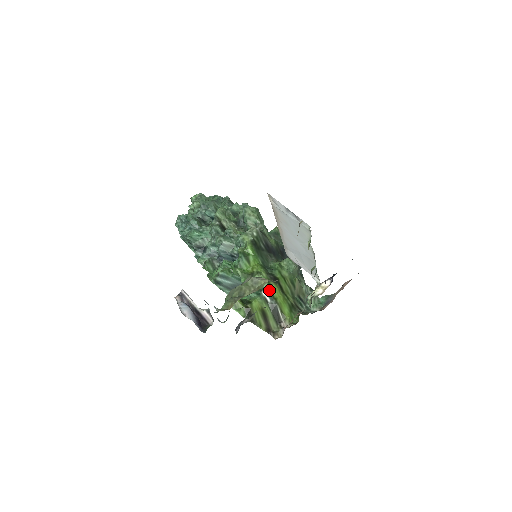
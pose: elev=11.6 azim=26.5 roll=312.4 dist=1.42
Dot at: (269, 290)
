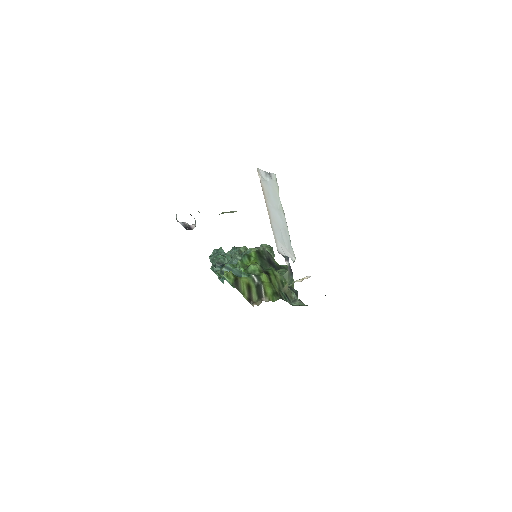
Dot at: (259, 275)
